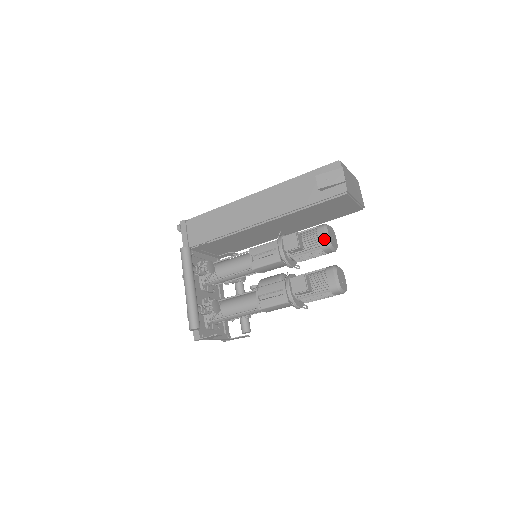
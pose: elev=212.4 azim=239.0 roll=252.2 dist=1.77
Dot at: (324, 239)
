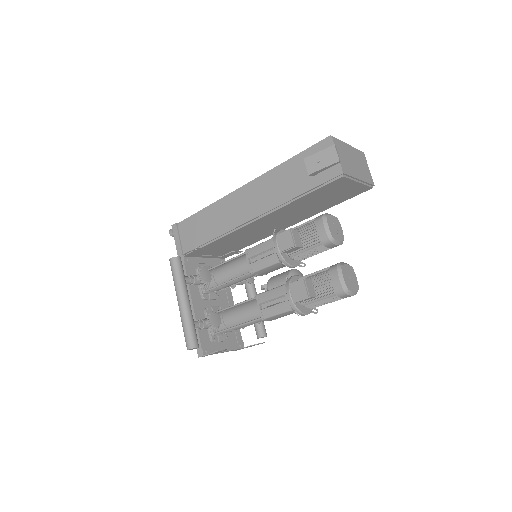
Dot at: (324, 233)
